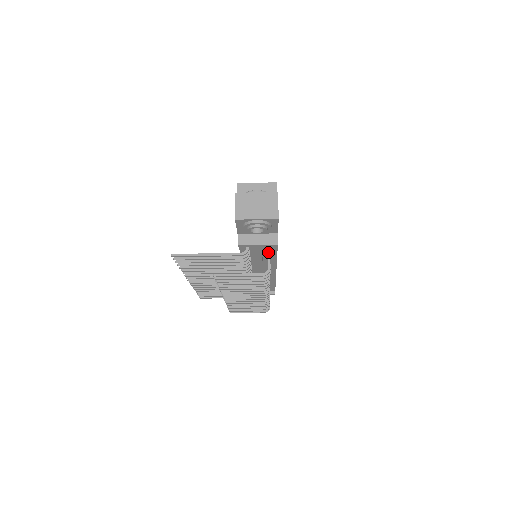
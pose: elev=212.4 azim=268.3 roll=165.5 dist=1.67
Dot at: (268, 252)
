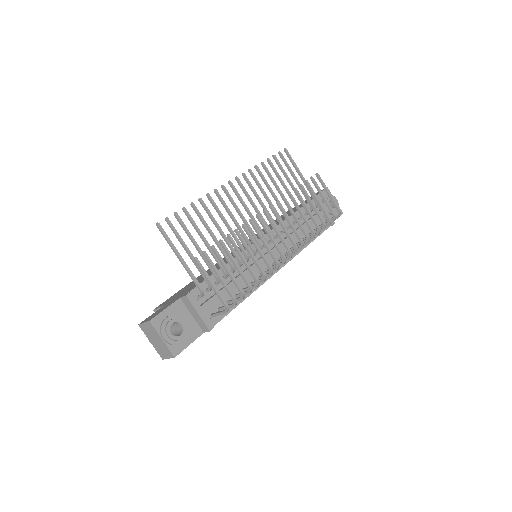
Dot at: occluded
